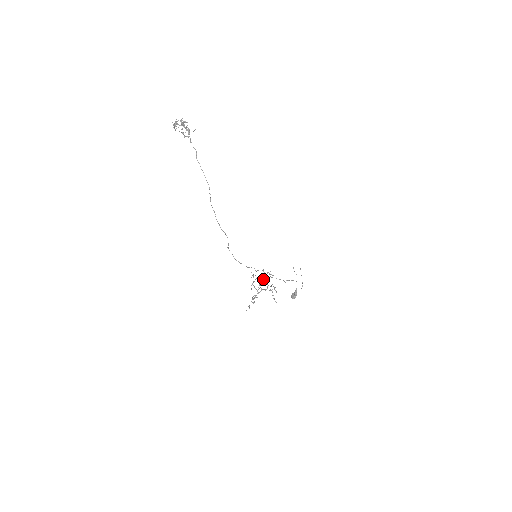
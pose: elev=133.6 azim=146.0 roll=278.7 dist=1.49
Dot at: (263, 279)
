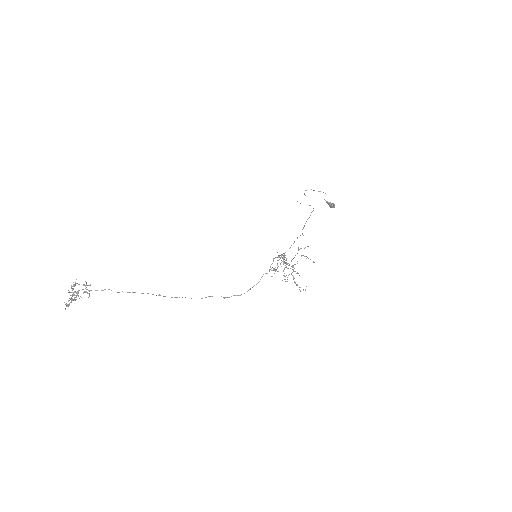
Dot at: occluded
